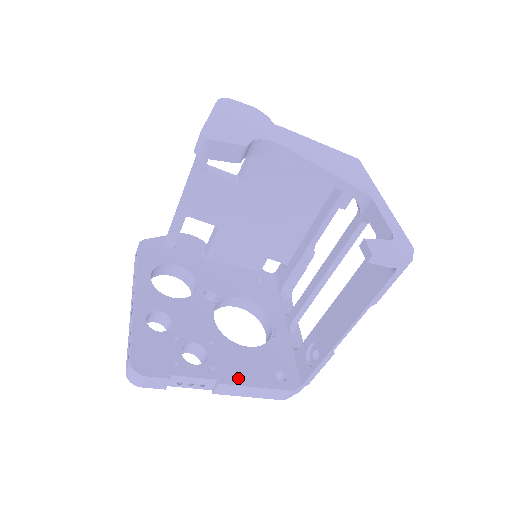
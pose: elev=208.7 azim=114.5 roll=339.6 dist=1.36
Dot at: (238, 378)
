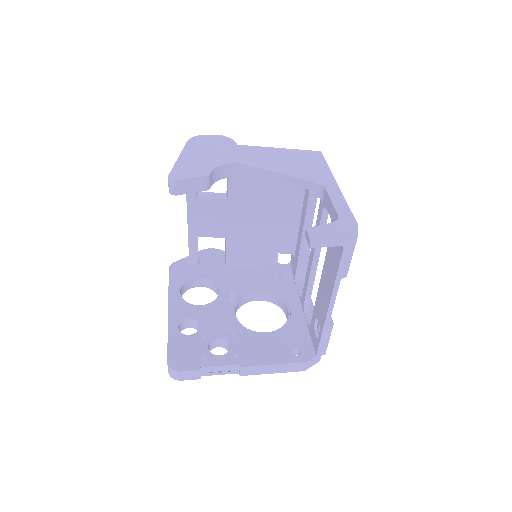
Dot at: (257, 360)
